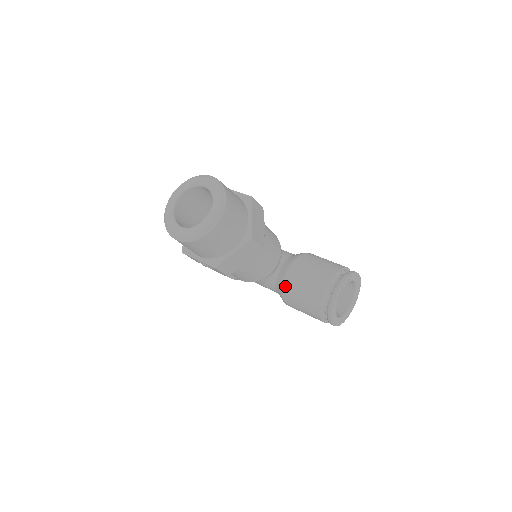
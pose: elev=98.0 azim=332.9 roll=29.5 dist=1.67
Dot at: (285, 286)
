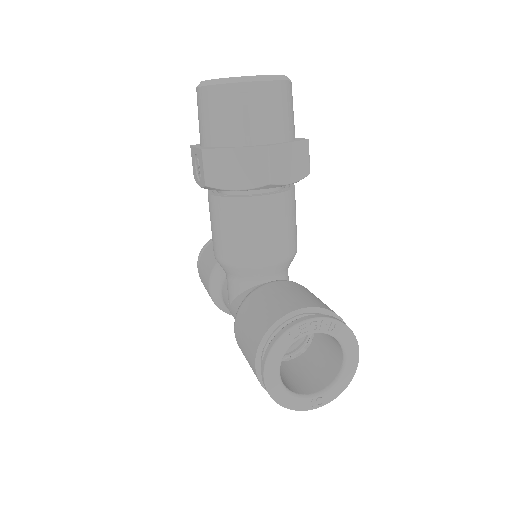
Dot at: (254, 292)
